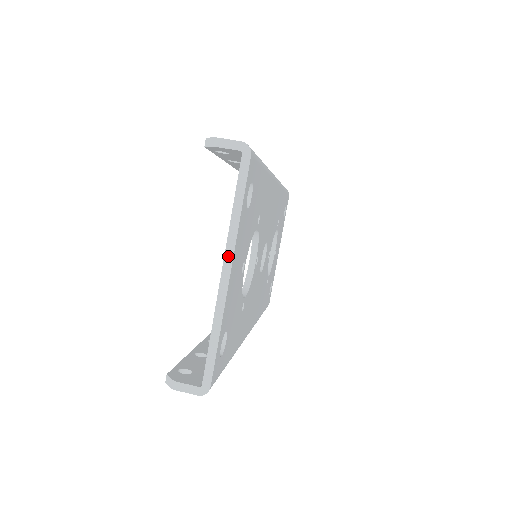
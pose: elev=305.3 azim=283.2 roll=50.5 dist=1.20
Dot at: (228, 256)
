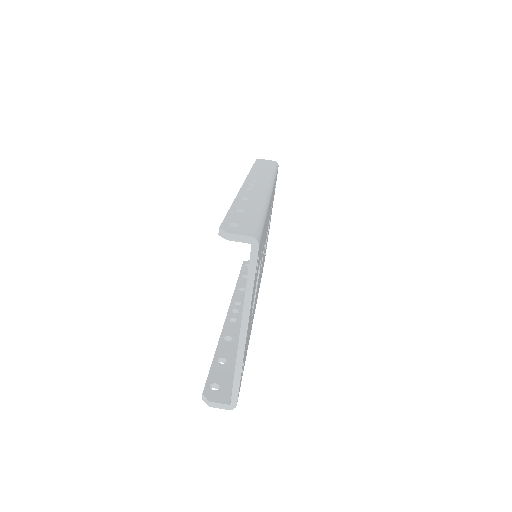
Dot at: (244, 320)
